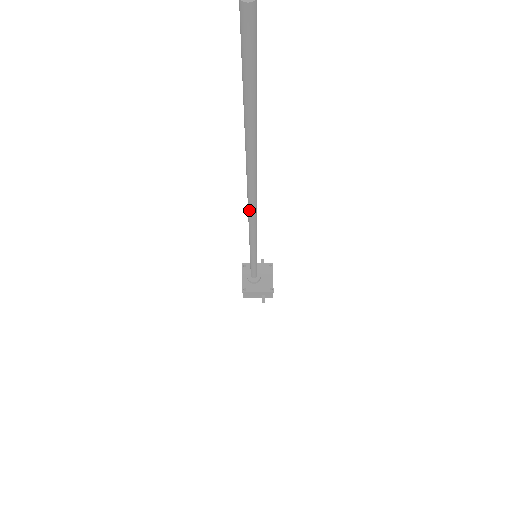
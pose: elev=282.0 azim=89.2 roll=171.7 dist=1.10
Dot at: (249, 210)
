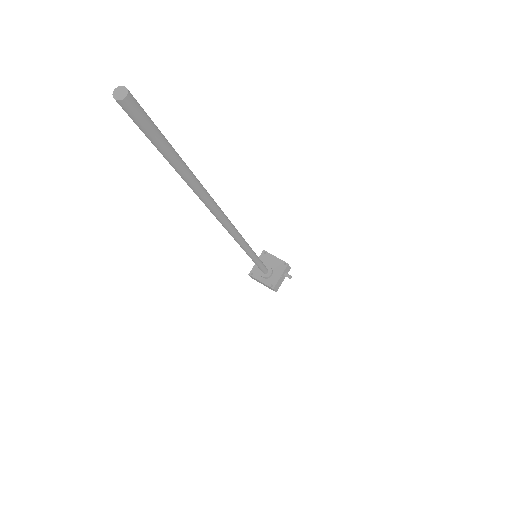
Dot at: (229, 230)
